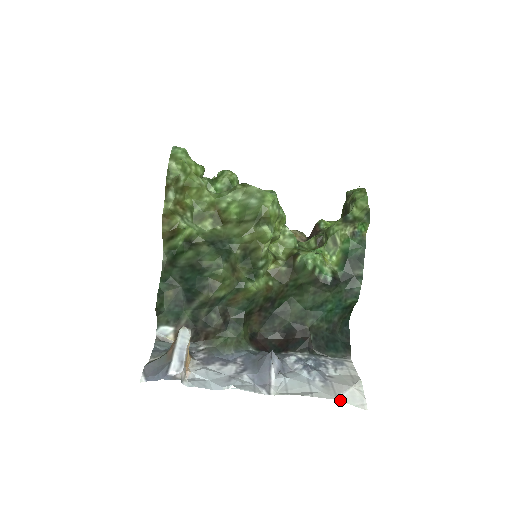
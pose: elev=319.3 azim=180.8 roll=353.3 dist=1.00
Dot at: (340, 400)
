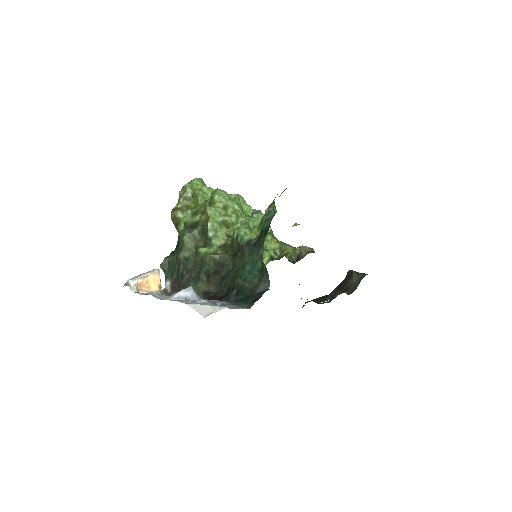
Dot at: (190, 306)
